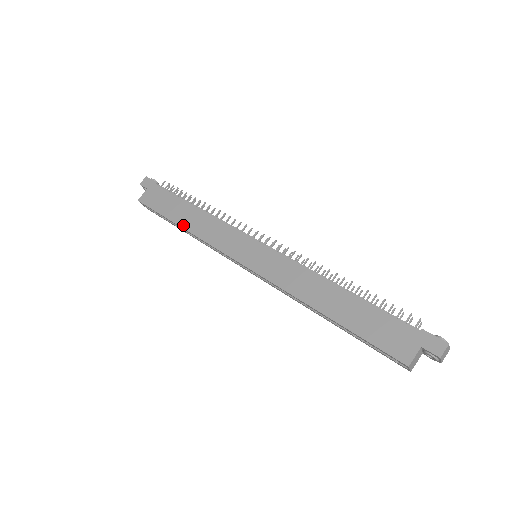
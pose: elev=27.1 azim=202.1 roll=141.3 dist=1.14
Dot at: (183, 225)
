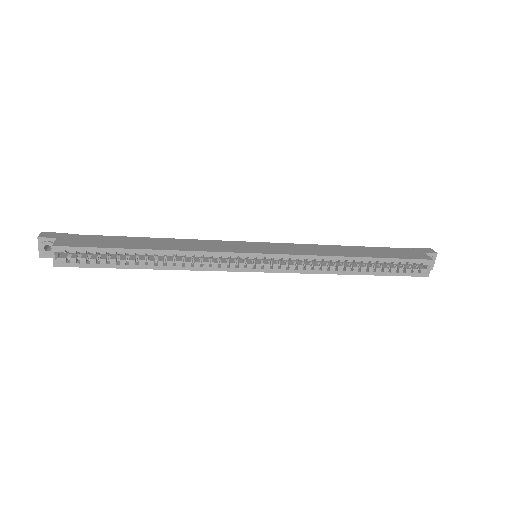
Dot at: (154, 248)
